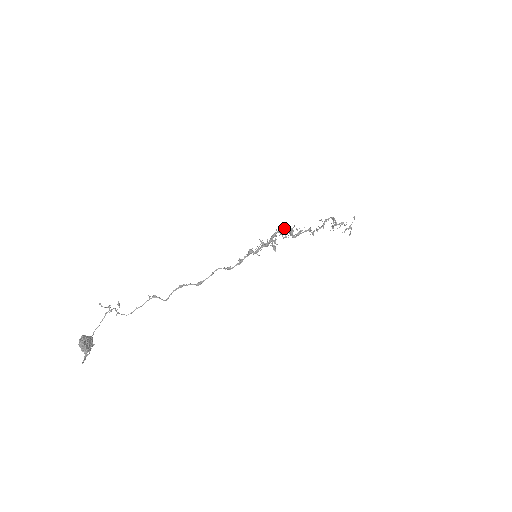
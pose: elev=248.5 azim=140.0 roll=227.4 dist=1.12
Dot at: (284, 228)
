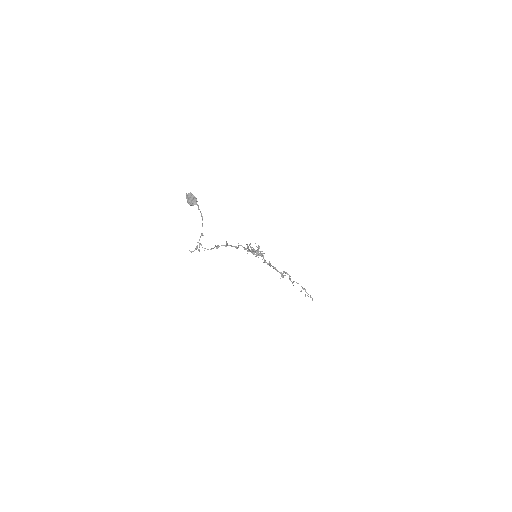
Dot at: occluded
